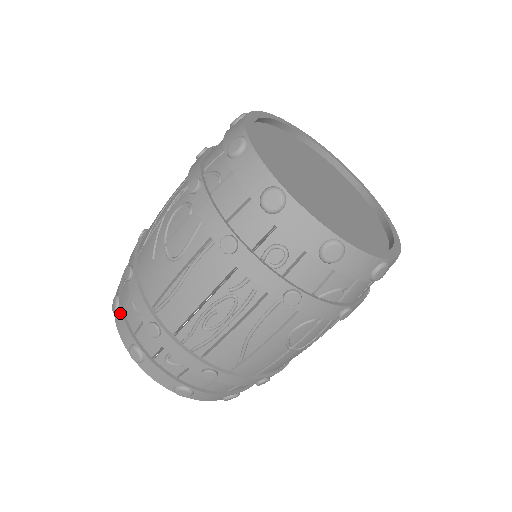
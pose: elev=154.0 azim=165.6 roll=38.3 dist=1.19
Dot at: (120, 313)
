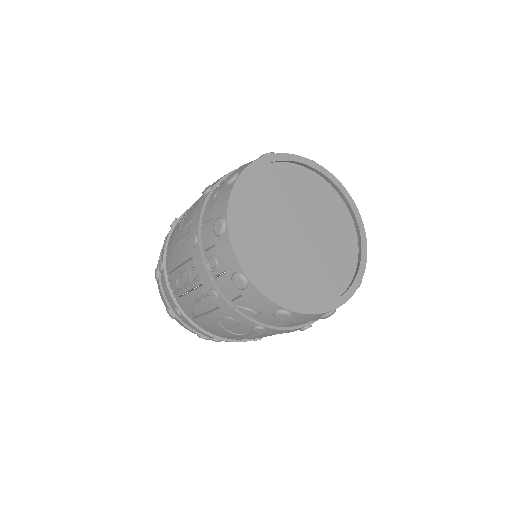
Dot at: (163, 244)
